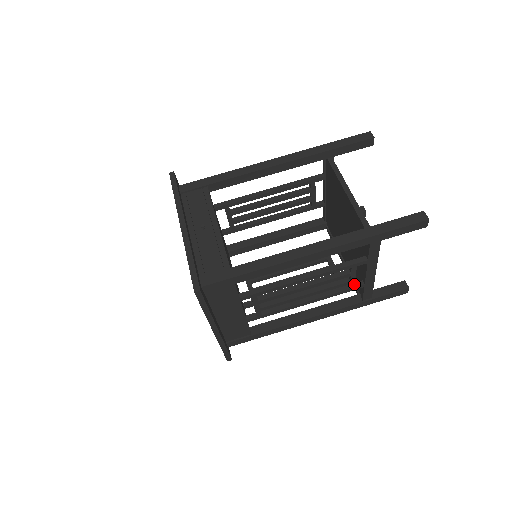
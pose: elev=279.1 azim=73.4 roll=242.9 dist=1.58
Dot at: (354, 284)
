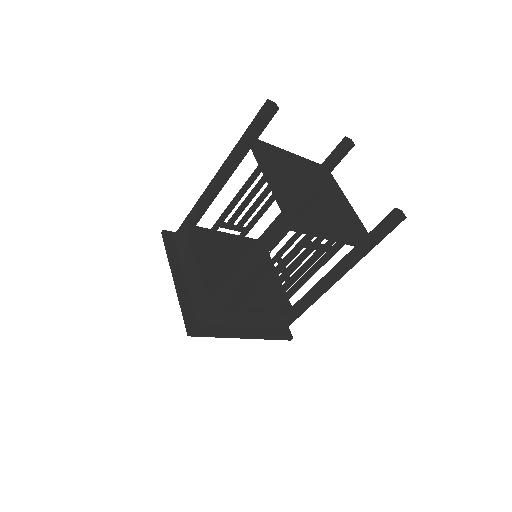
Dot at: (329, 250)
